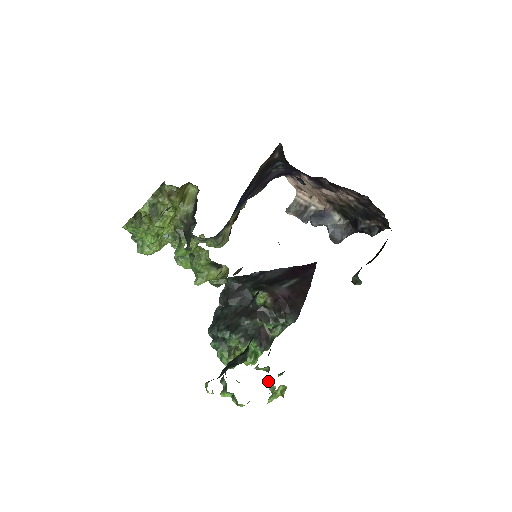
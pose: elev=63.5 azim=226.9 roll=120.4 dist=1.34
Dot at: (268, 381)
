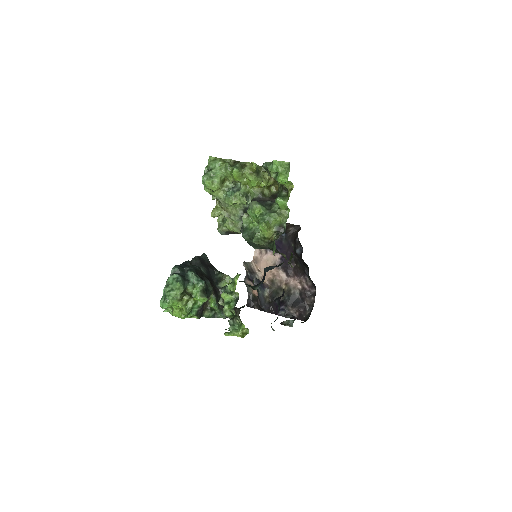
Dot at: (231, 322)
